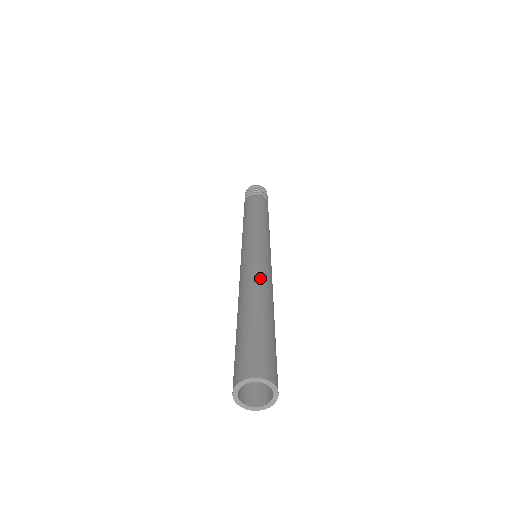
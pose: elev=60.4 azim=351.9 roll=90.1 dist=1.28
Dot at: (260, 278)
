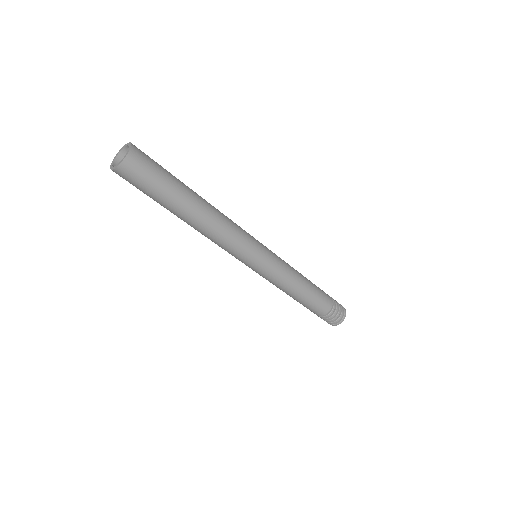
Dot at: occluded
